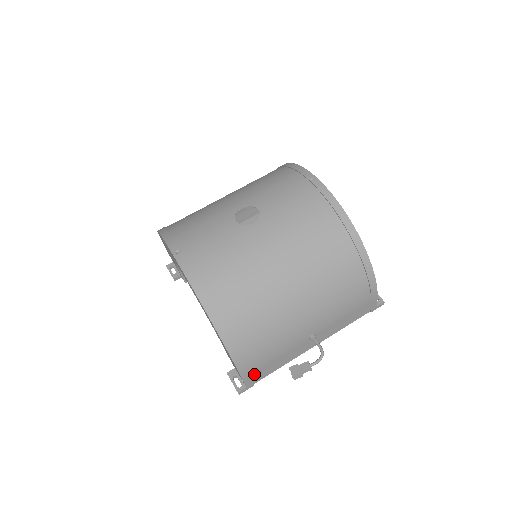
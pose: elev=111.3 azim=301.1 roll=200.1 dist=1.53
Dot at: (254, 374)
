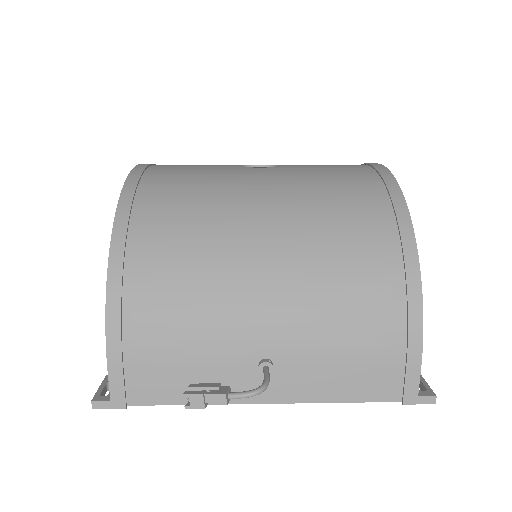
Dot at: (133, 374)
